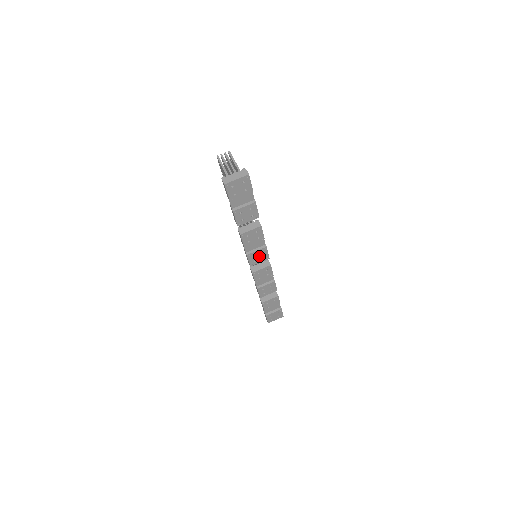
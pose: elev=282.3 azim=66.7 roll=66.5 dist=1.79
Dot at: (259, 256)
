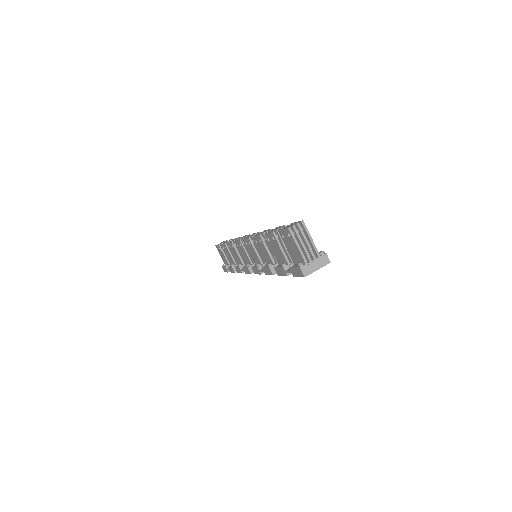
Dot at: occluded
